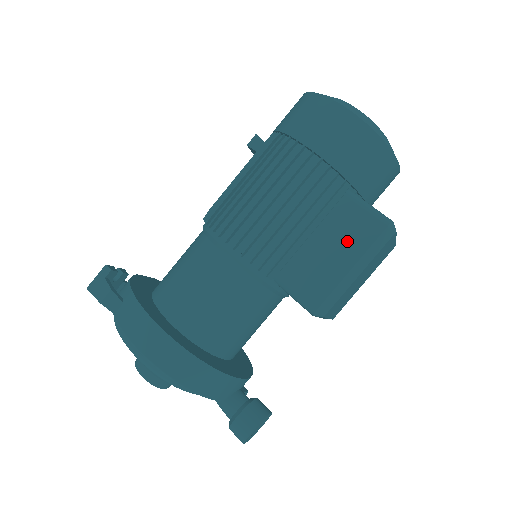
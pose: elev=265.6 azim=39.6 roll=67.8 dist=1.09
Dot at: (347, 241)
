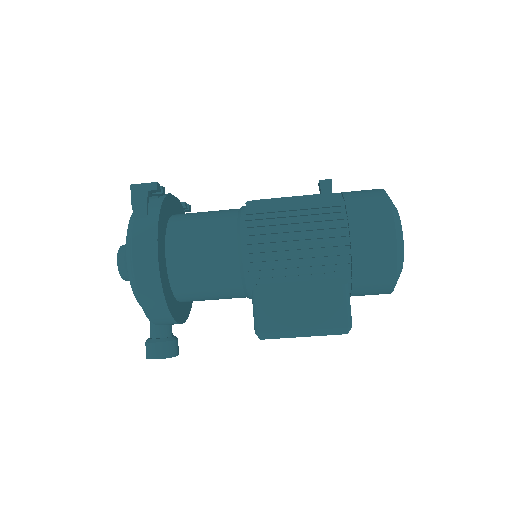
Dot at: (316, 312)
